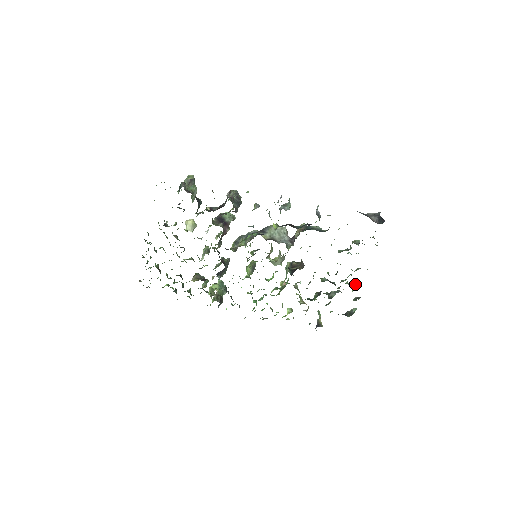
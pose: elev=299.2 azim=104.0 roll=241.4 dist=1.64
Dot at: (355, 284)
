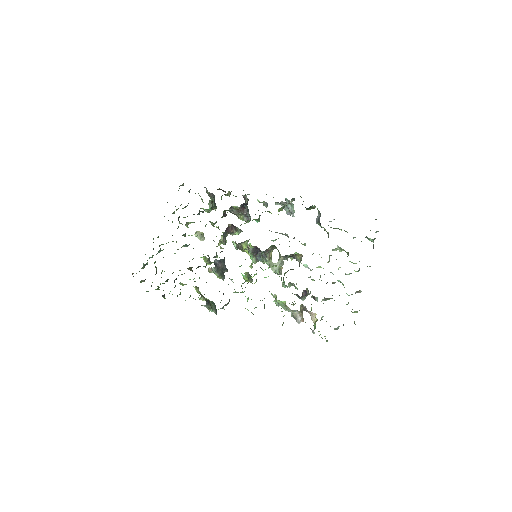
Dot at: occluded
